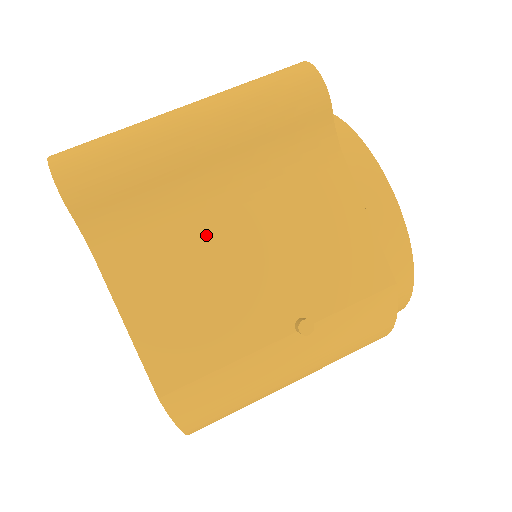
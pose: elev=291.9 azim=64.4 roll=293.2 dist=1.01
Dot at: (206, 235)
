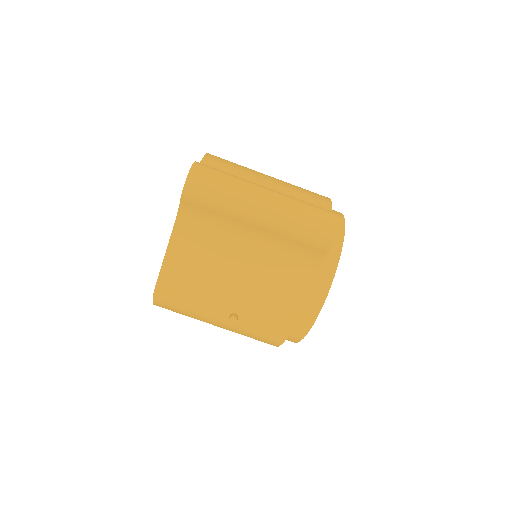
Dot at: (228, 250)
